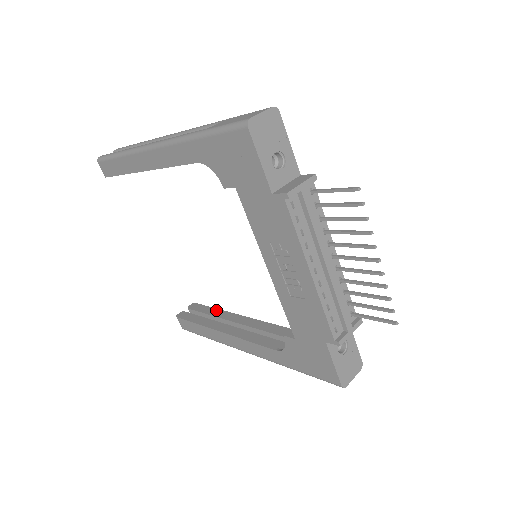
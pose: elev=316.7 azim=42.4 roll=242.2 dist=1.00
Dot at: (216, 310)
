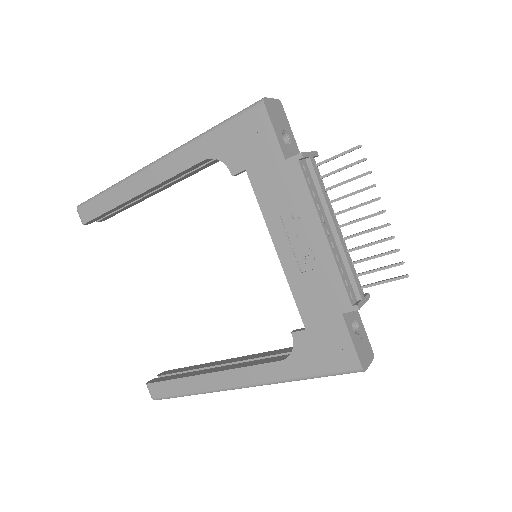
Dot at: (194, 366)
